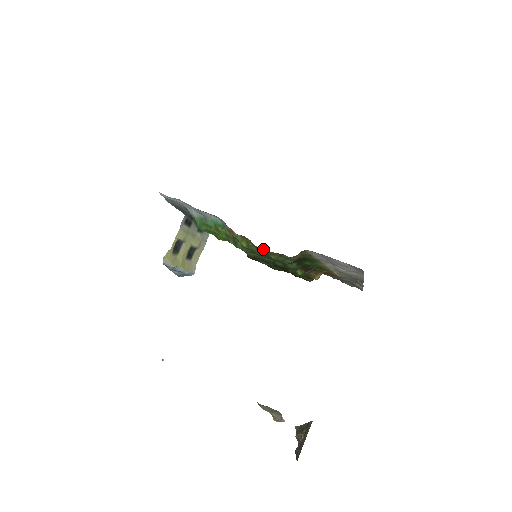
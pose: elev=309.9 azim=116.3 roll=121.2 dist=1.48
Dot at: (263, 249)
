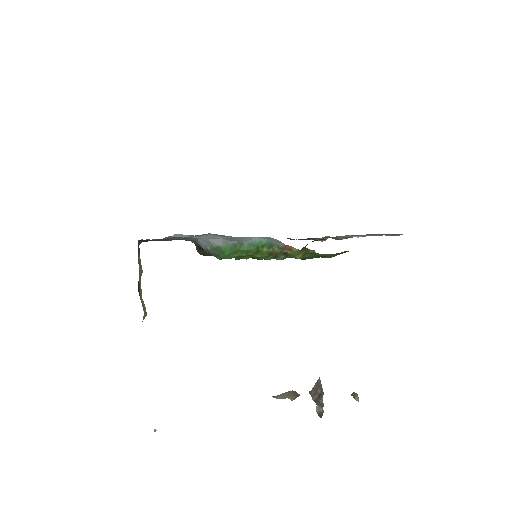
Dot at: (328, 254)
